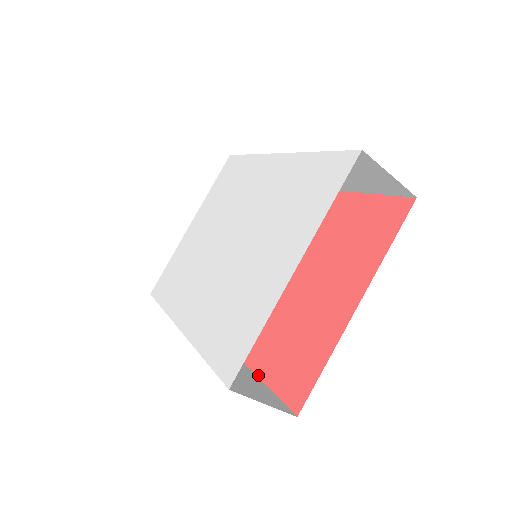
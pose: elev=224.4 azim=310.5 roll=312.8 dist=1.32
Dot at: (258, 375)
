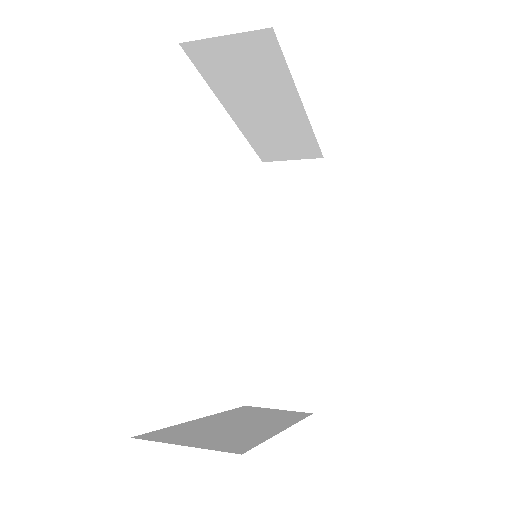
Dot at: (316, 335)
